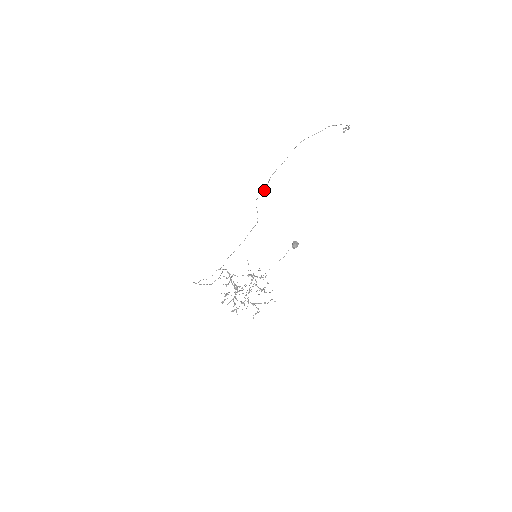
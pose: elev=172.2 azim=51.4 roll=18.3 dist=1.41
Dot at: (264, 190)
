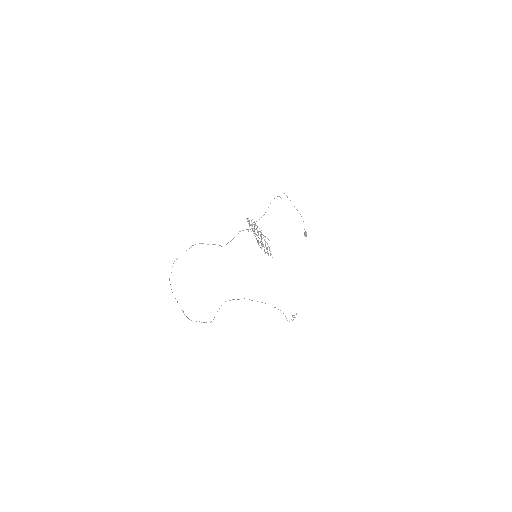
Dot at: occluded
